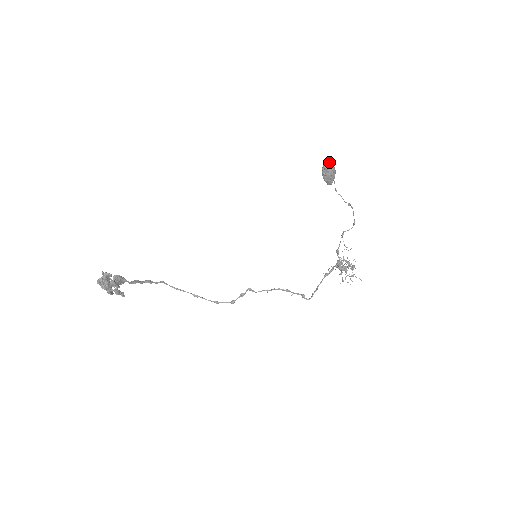
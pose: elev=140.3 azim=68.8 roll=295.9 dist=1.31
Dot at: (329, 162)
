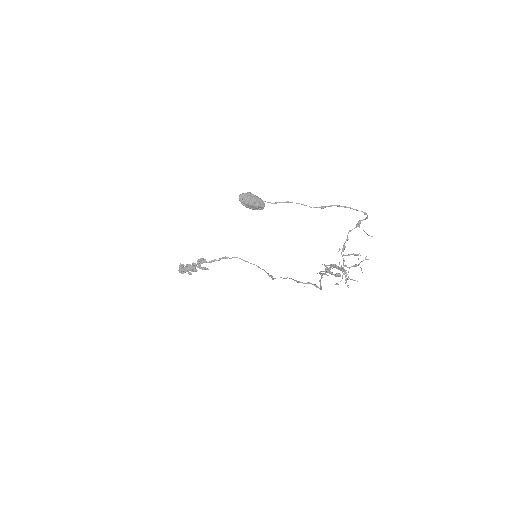
Dot at: (242, 196)
